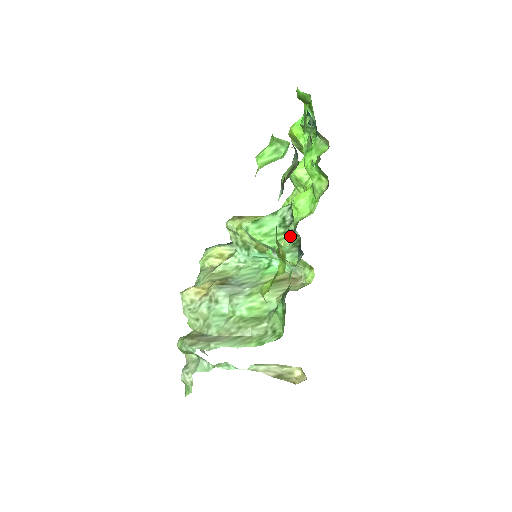
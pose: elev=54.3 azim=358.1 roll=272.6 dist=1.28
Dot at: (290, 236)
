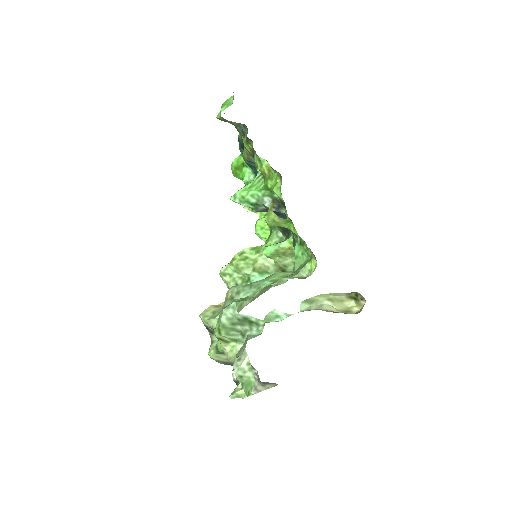
Dot at: occluded
